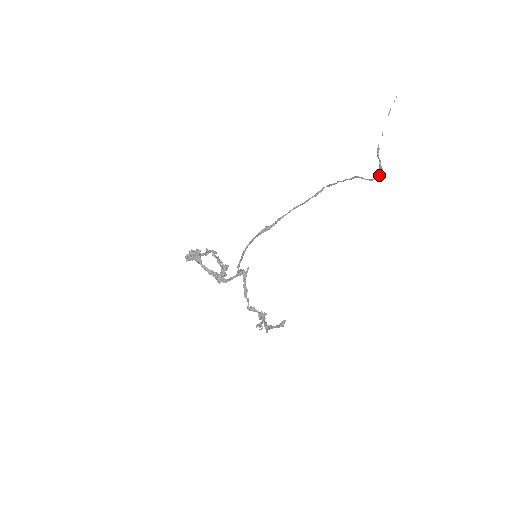
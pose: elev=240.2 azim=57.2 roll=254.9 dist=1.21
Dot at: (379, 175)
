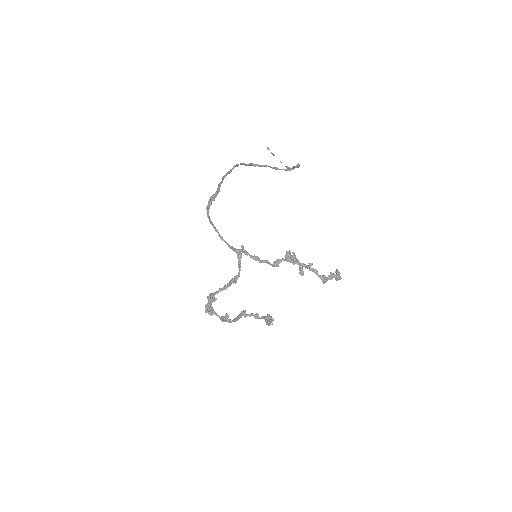
Dot at: (298, 165)
